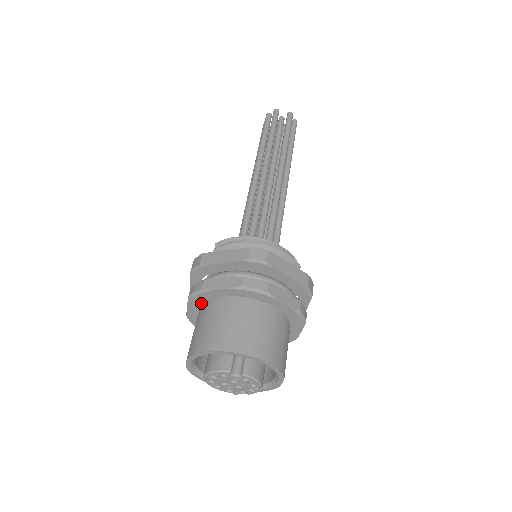
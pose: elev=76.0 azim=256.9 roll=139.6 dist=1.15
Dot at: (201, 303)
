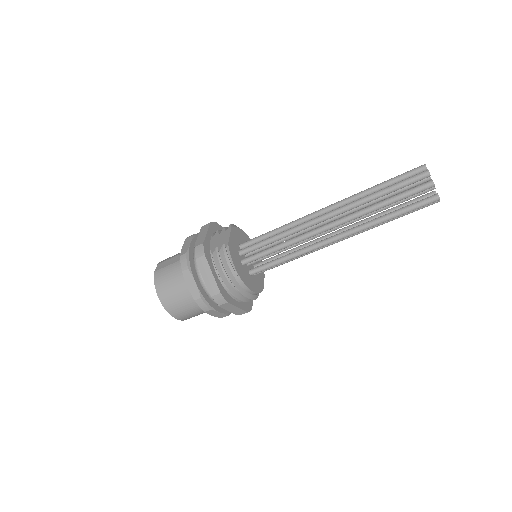
Dot at: occluded
